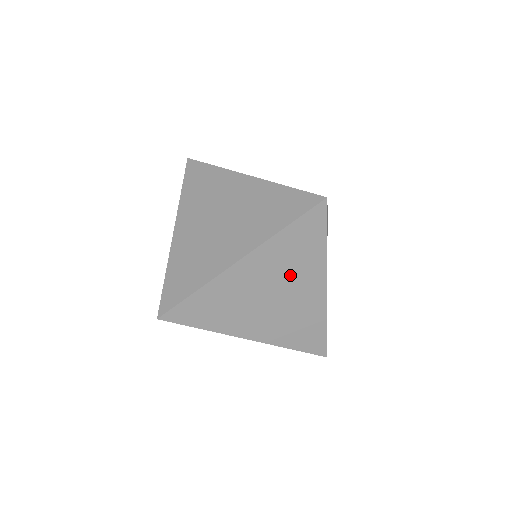
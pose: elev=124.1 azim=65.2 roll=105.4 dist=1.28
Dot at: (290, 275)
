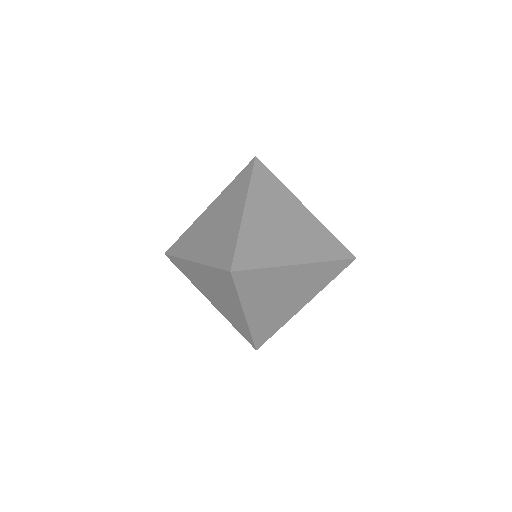
Dot at: (222, 292)
